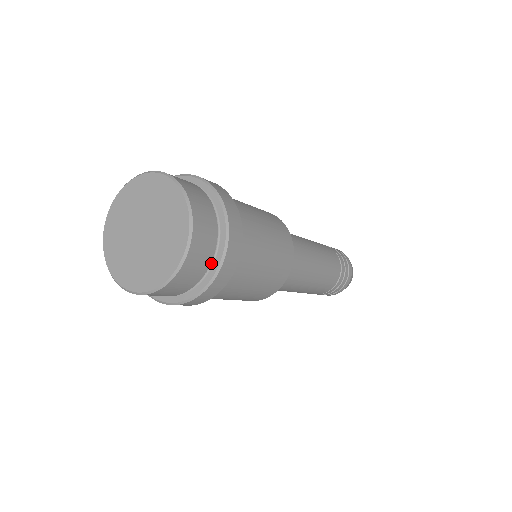
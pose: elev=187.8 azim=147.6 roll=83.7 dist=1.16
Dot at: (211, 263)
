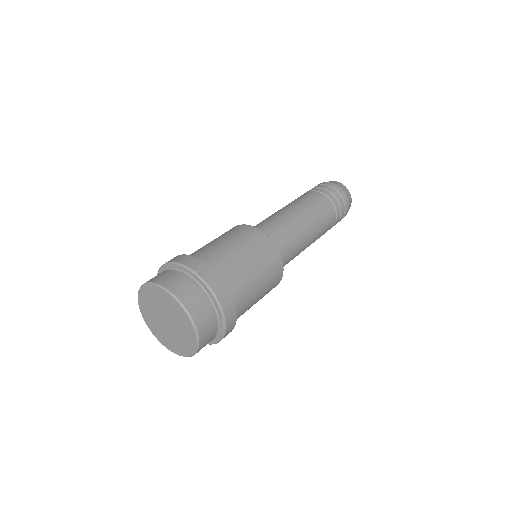
Dot at: (217, 333)
